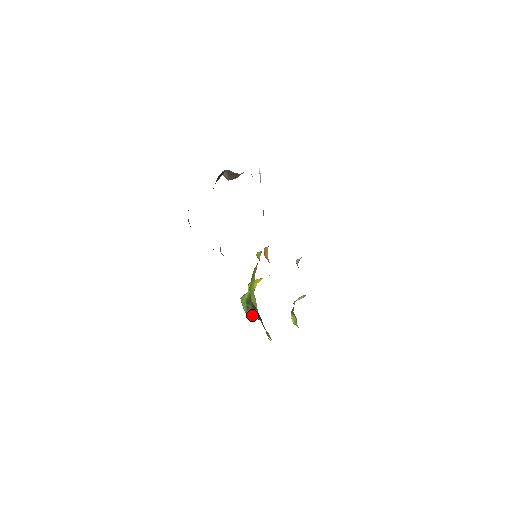
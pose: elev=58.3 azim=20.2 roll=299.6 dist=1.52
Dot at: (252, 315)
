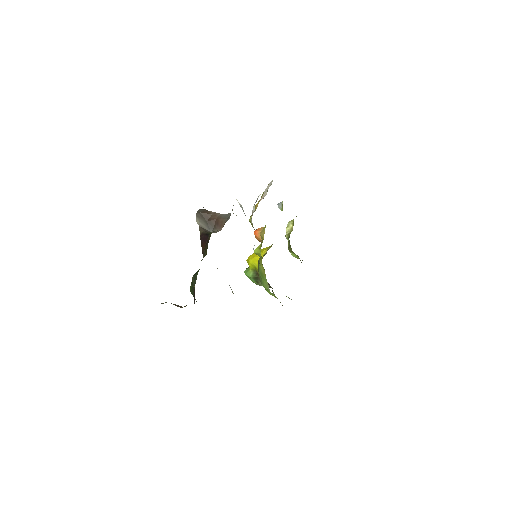
Dot at: occluded
